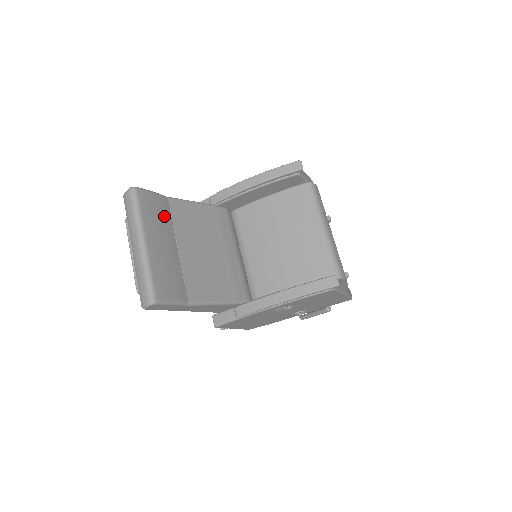
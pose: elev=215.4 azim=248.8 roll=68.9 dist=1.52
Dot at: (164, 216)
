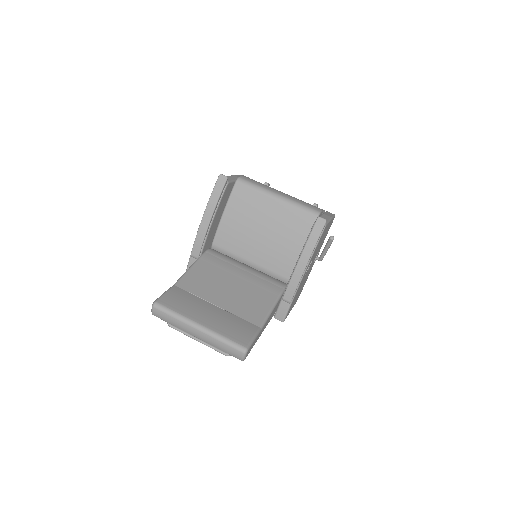
Dot at: (188, 298)
